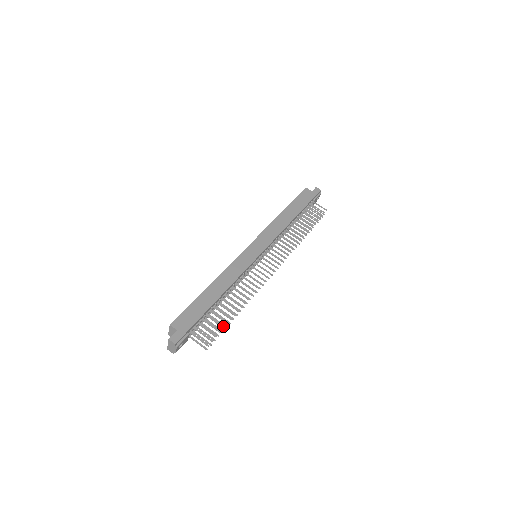
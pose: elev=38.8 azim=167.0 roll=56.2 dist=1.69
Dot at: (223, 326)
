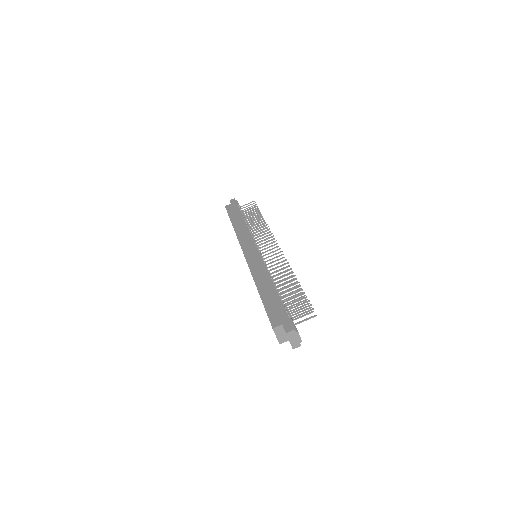
Dot at: (302, 293)
